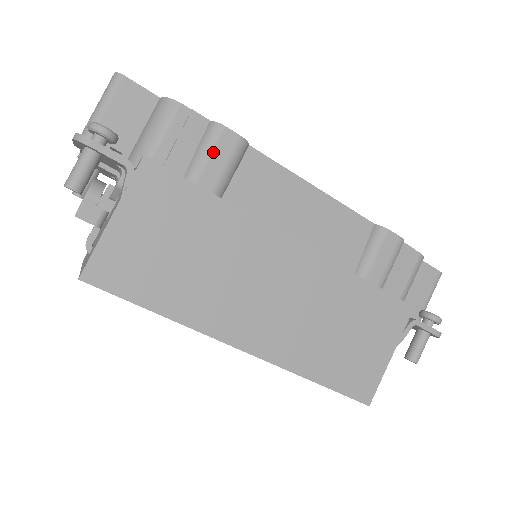
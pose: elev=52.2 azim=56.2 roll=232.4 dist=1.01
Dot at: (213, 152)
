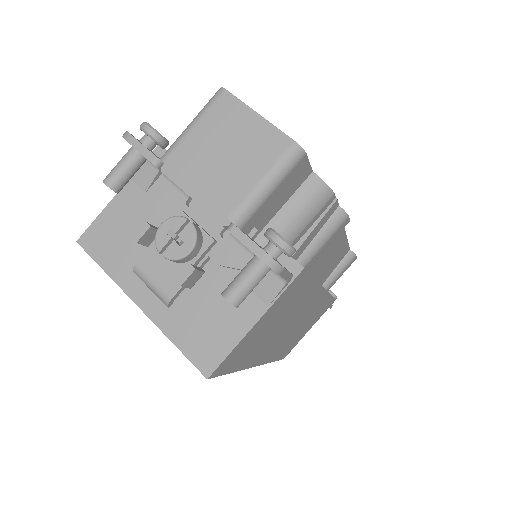
Dot at: (329, 239)
